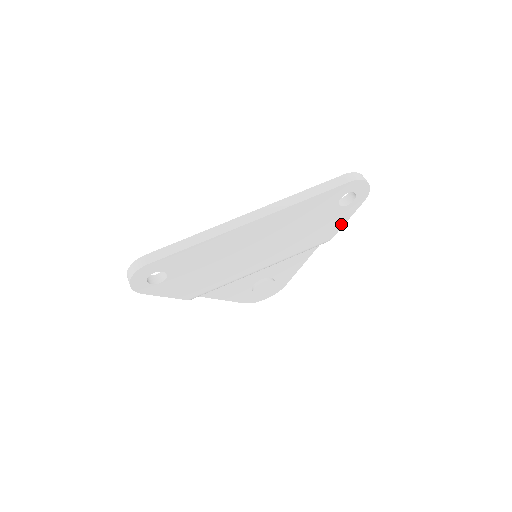
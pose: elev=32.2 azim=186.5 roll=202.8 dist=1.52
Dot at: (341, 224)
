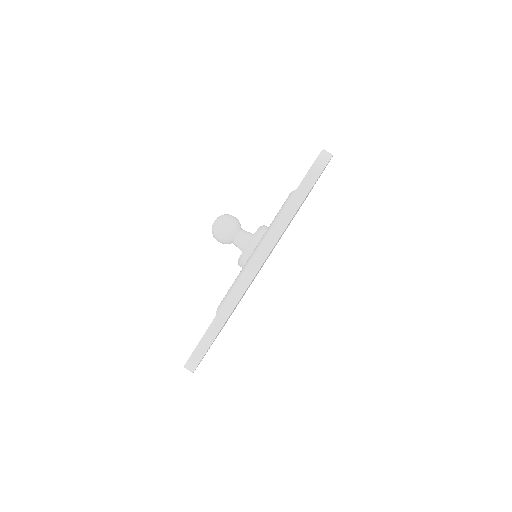
Dot at: occluded
